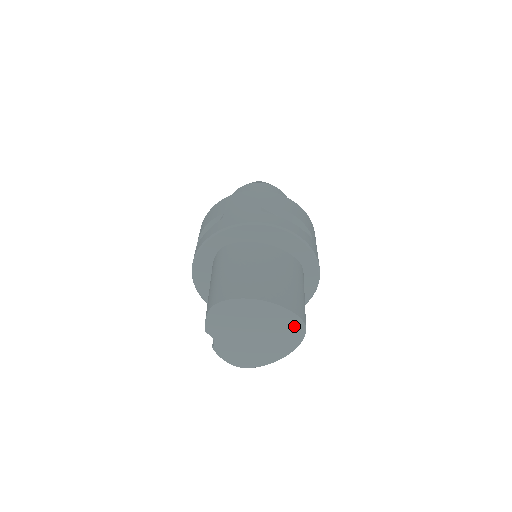
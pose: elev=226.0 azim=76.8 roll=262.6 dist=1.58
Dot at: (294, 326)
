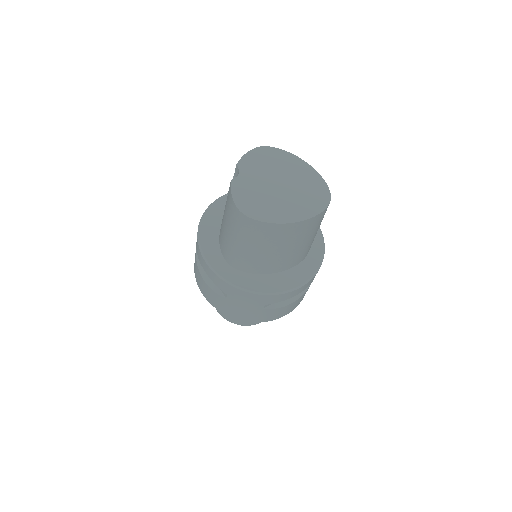
Dot at: (320, 194)
